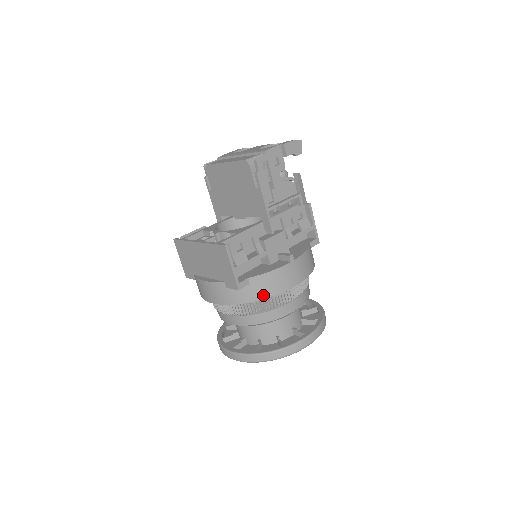
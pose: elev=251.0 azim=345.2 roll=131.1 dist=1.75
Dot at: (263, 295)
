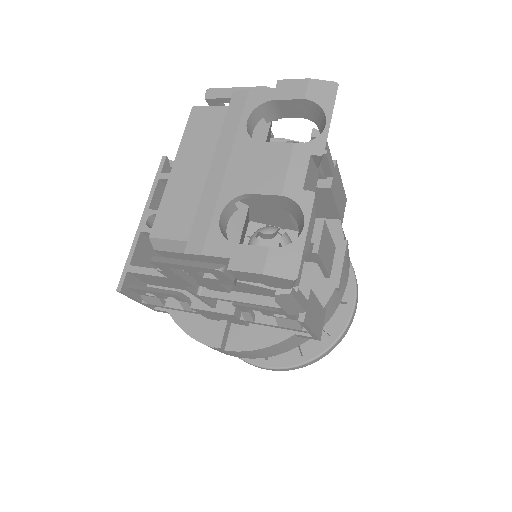
Dot at: occluded
